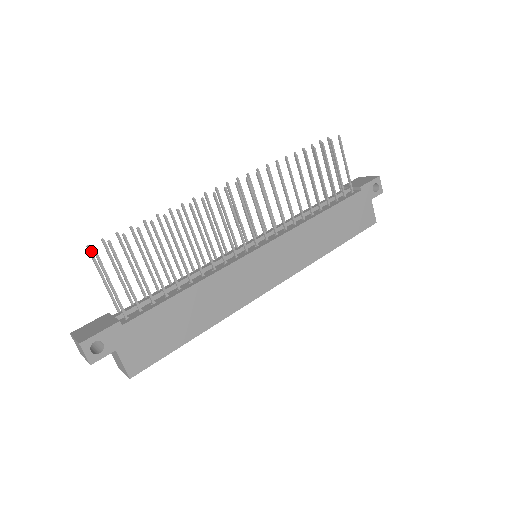
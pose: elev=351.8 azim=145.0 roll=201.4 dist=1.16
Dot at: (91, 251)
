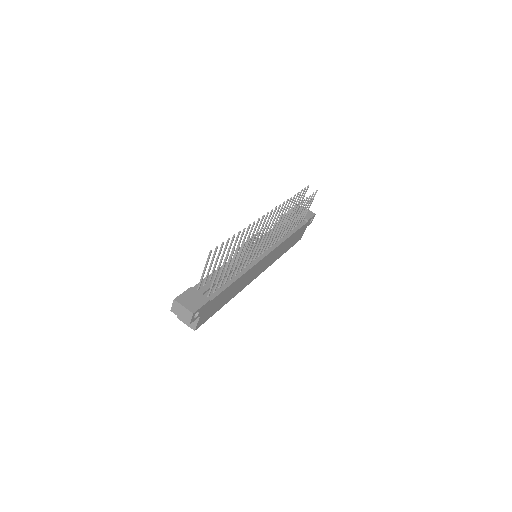
Dot at: occluded
